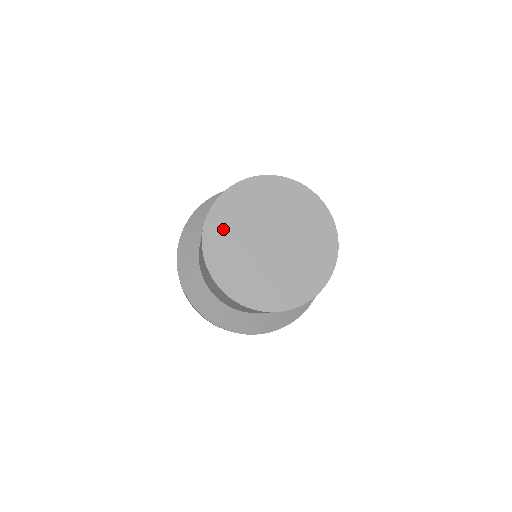
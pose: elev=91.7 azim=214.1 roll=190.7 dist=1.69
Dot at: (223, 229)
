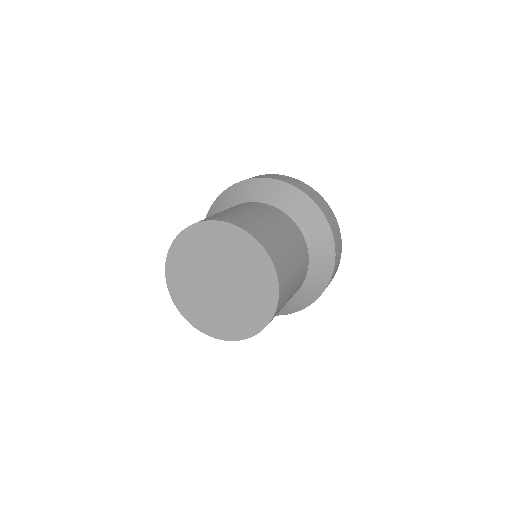
Dot at: (198, 241)
